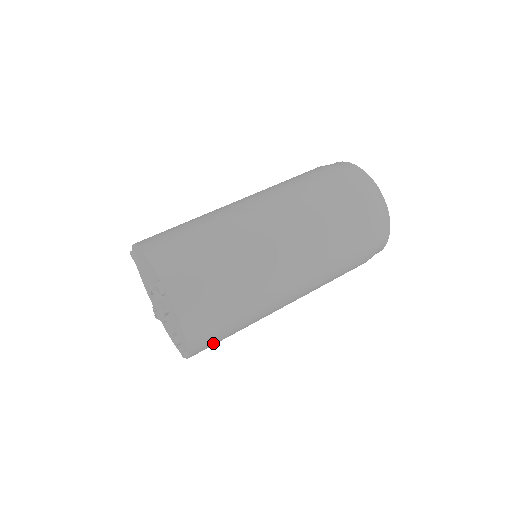
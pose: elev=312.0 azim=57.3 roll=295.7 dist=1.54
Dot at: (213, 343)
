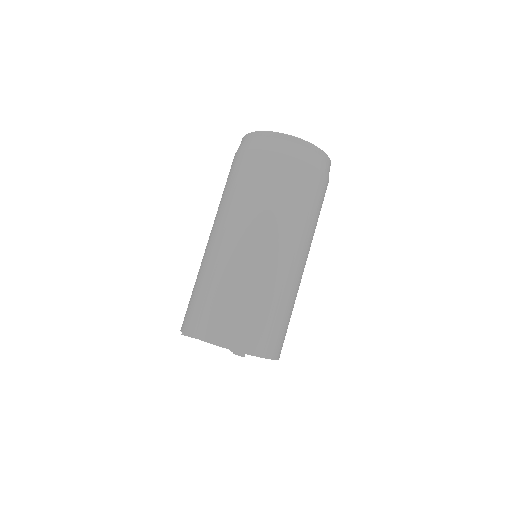
Dot at: occluded
